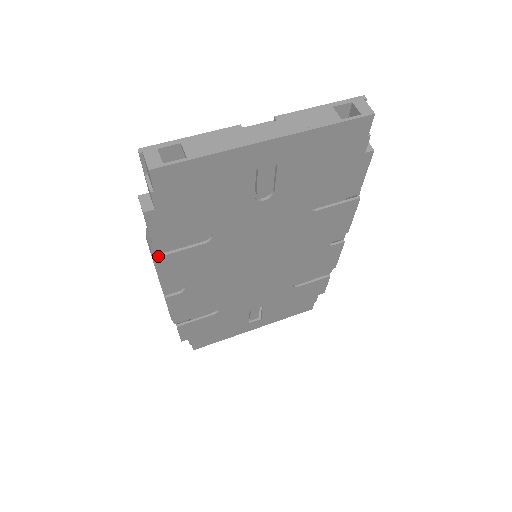
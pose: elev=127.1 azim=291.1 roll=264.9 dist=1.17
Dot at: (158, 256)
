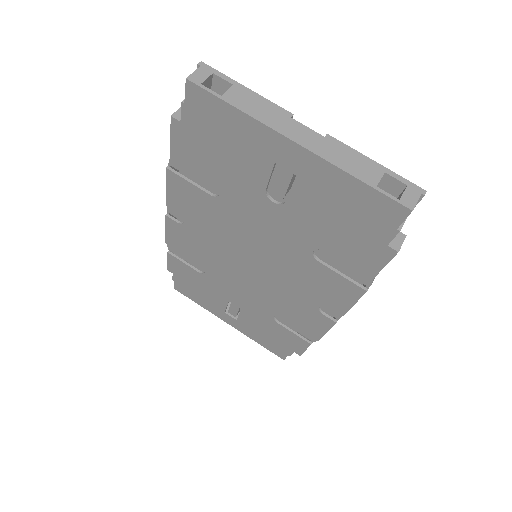
Dot at: (172, 170)
